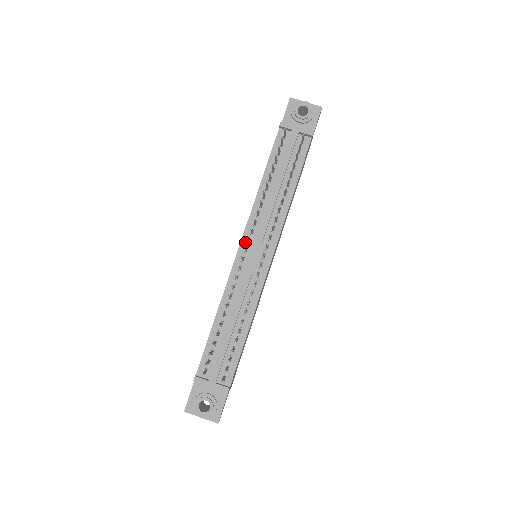
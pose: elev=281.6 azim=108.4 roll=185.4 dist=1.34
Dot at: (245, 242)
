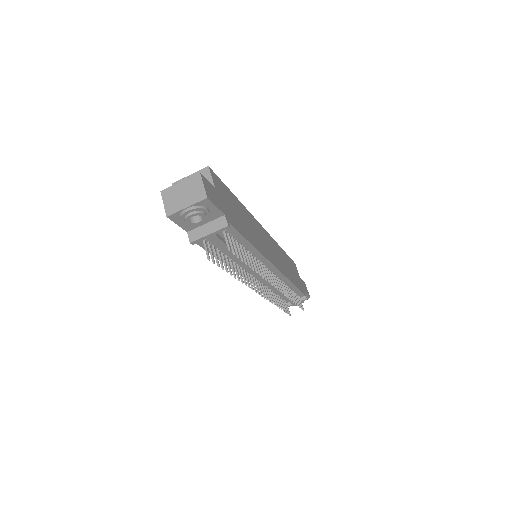
Dot at: occluded
